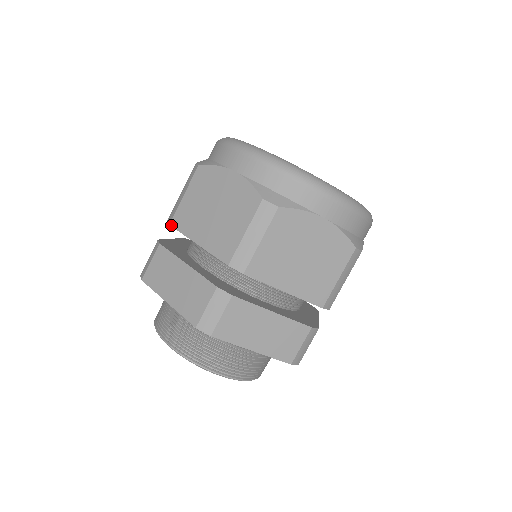
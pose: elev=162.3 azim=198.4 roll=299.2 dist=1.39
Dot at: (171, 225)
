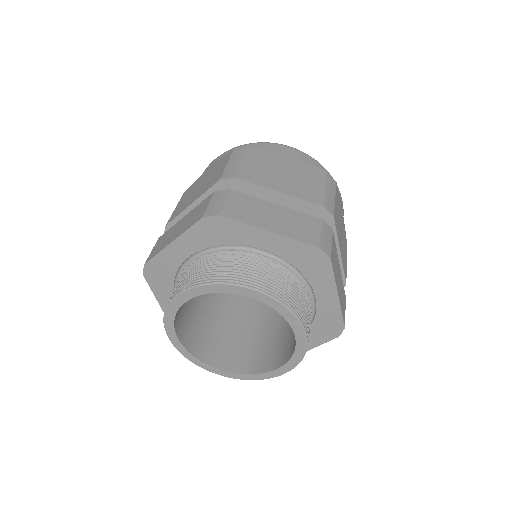
Dot at: (238, 178)
